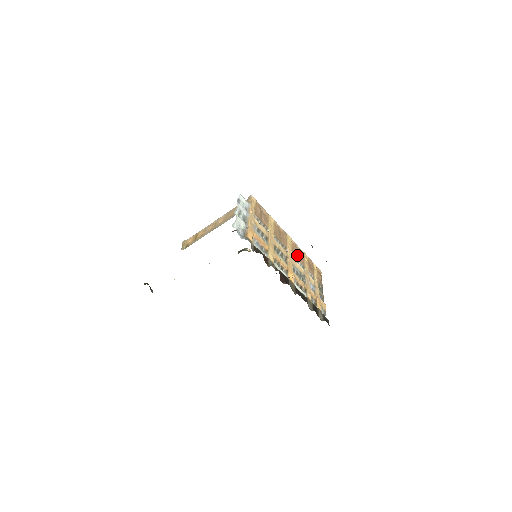
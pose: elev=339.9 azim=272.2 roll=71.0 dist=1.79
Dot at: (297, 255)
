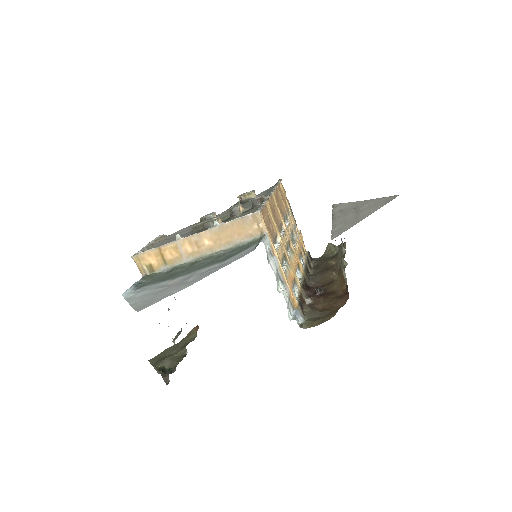
Dot at: (279, 206)
